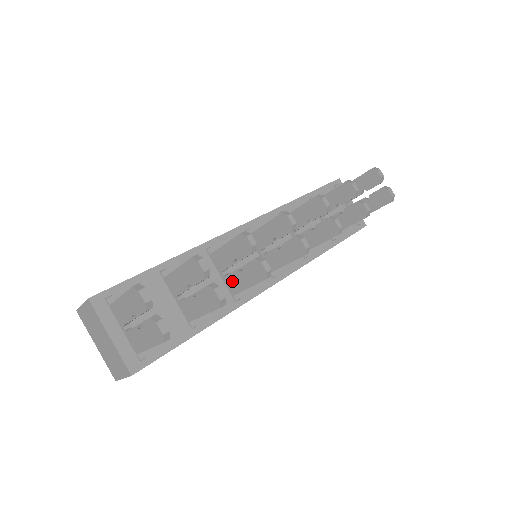
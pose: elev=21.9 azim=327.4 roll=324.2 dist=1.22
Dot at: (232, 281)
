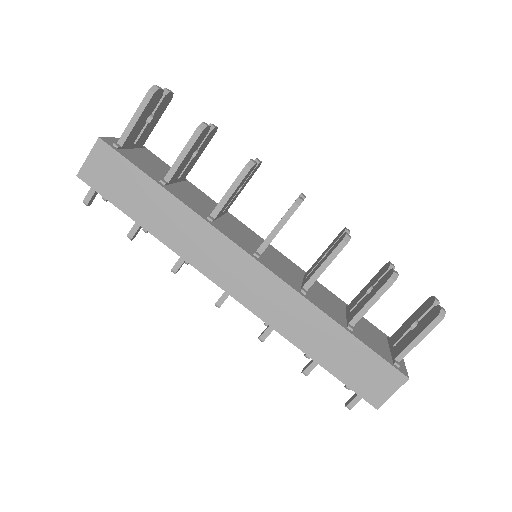
Dot at: occluded
